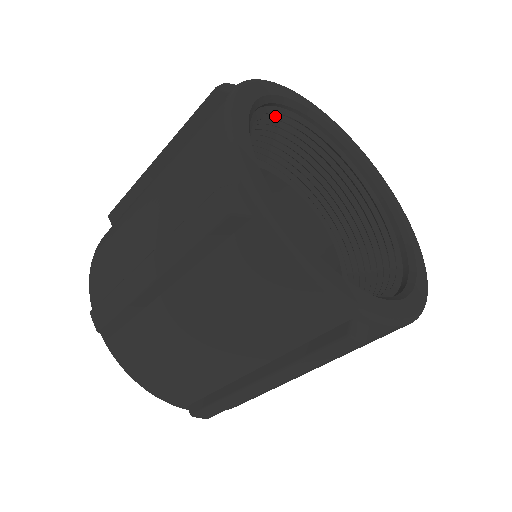
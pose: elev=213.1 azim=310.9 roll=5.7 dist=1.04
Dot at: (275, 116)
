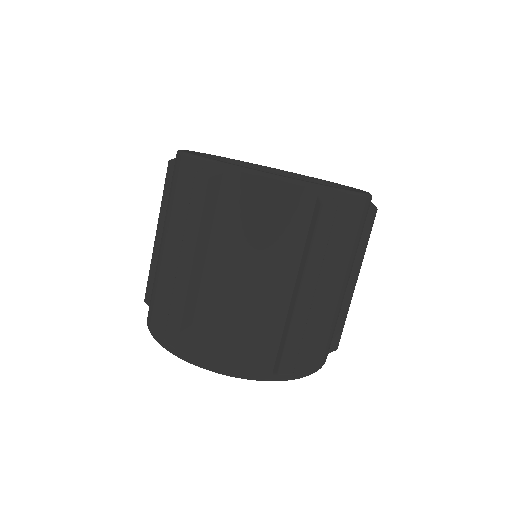
Dot at: occluded
